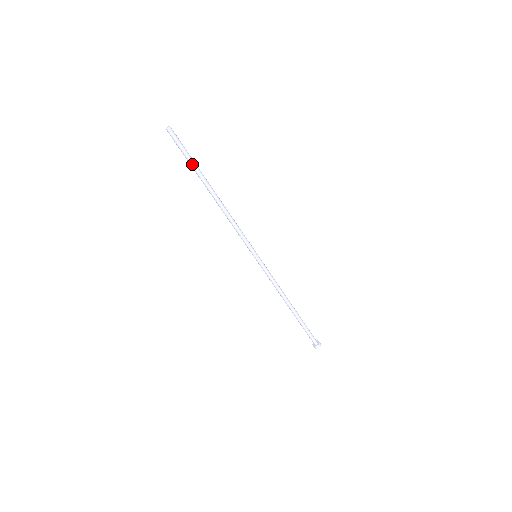
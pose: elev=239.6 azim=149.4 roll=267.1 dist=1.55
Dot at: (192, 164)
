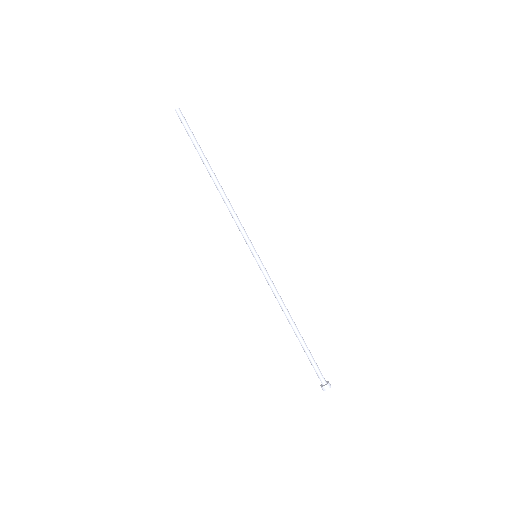
Dot at: (197, 145)
